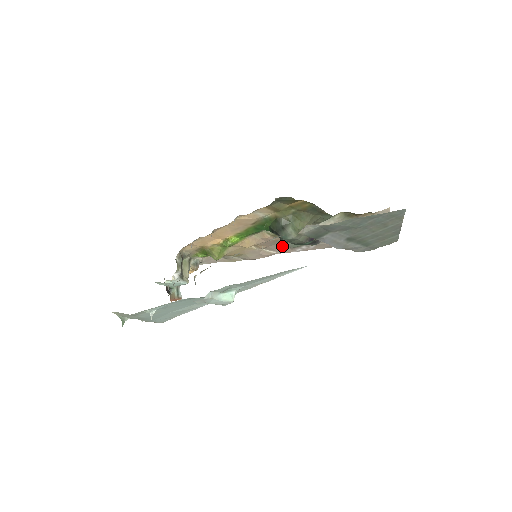
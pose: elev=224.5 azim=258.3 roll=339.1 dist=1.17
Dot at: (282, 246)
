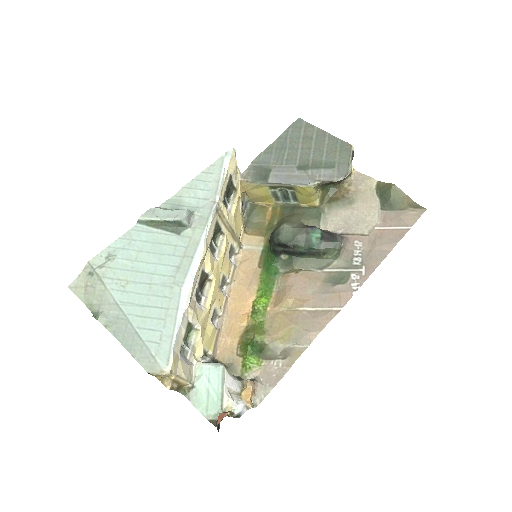
Dot at: (329, 292)
